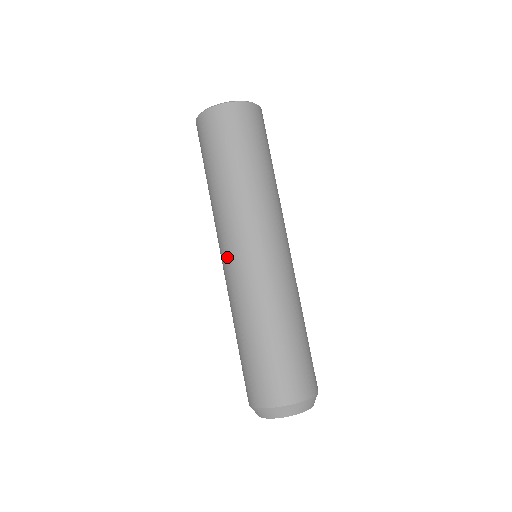
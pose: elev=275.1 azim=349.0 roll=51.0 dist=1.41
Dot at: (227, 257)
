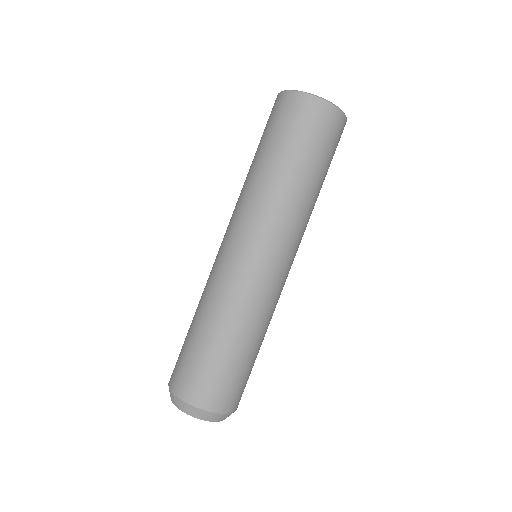
Dot at: (260, 255)
